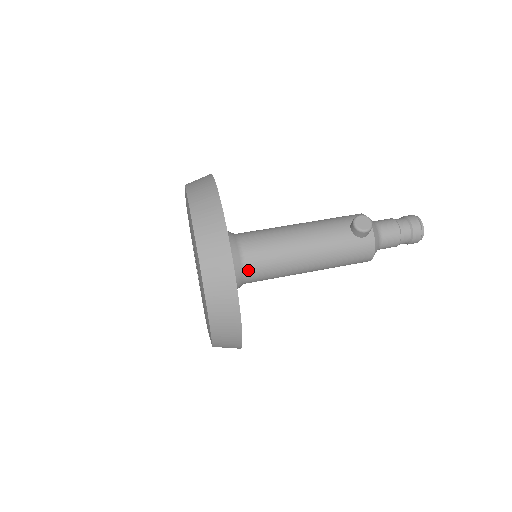
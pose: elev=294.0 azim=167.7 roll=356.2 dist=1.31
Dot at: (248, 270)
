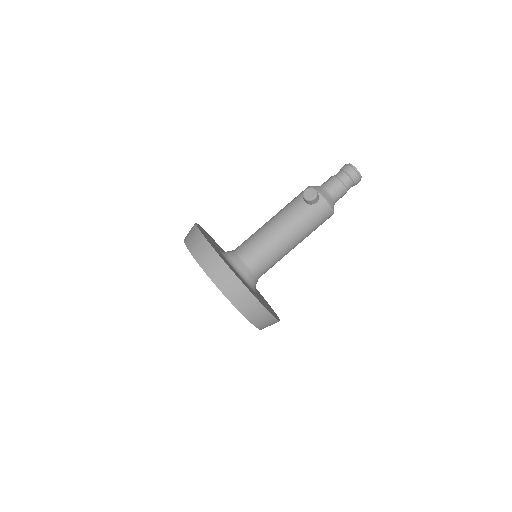
Dot at: (254, 269)
